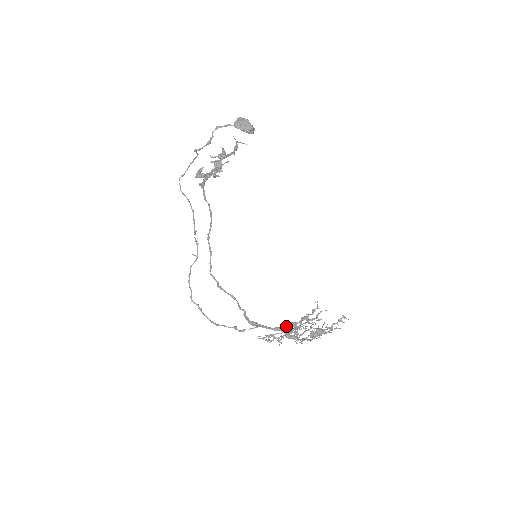
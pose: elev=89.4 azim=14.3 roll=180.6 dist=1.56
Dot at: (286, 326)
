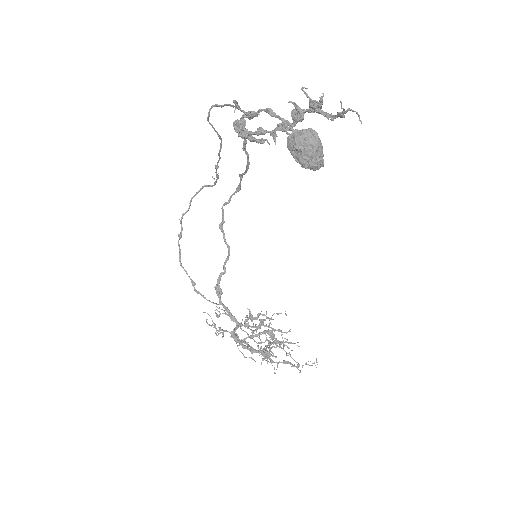
Dot at: (239, 326)
